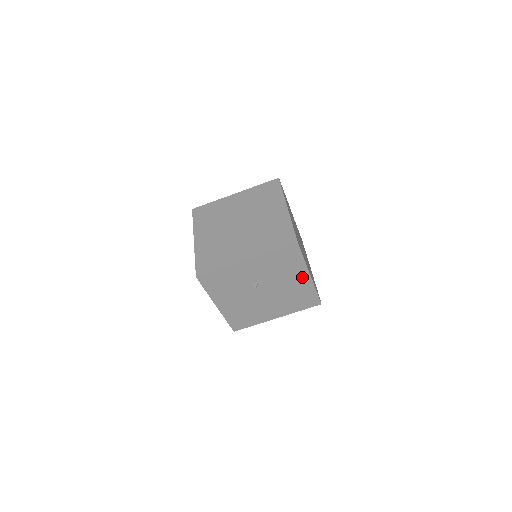
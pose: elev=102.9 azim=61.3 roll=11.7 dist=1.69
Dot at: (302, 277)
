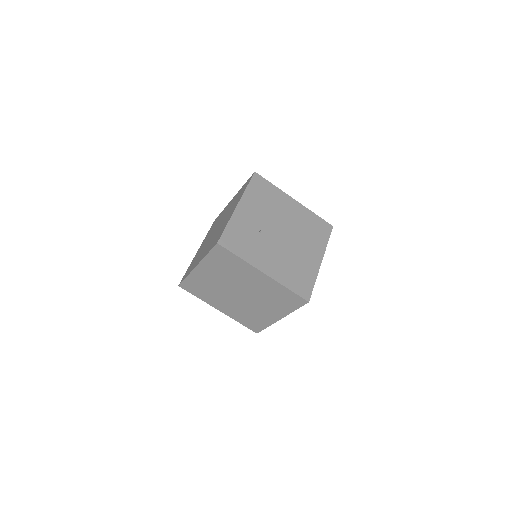
Dot at: occluded
